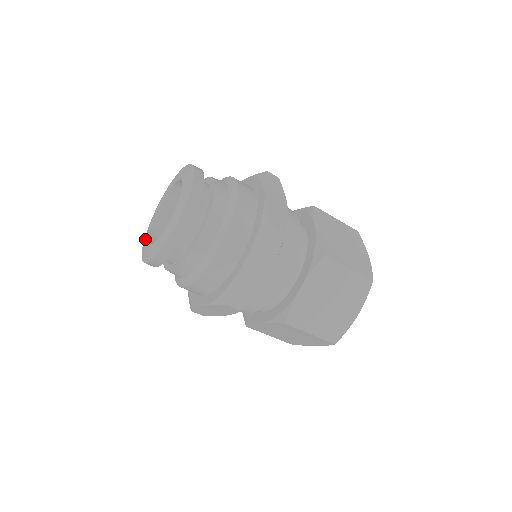
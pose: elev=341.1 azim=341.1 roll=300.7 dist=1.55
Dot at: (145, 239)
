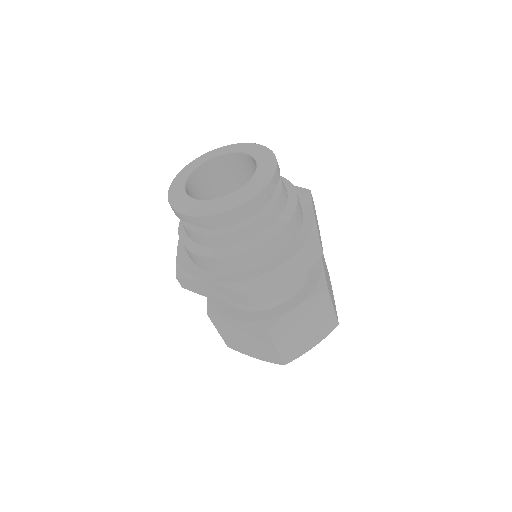
Dot at: (201, 159)
